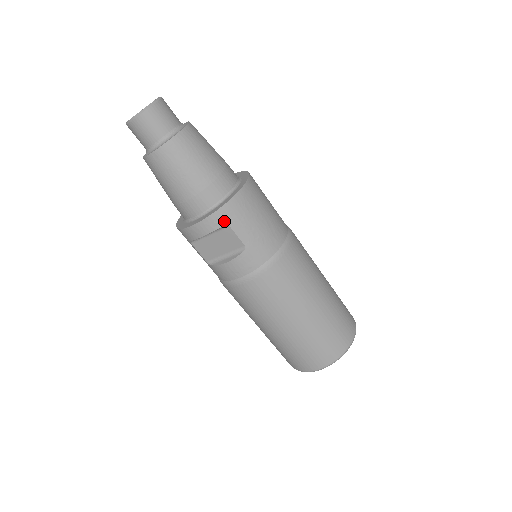
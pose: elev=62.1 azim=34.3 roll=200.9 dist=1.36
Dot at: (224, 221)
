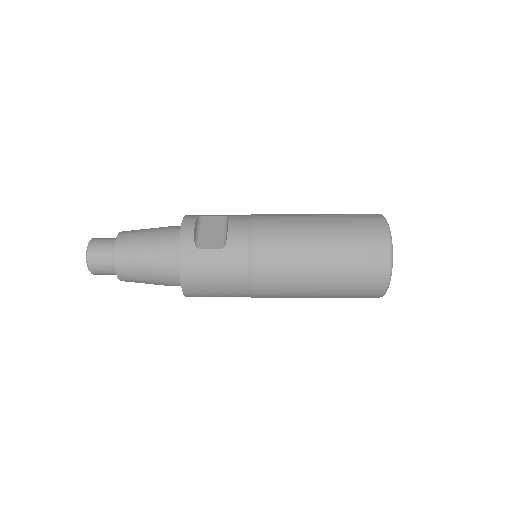
Dot at: occluded
